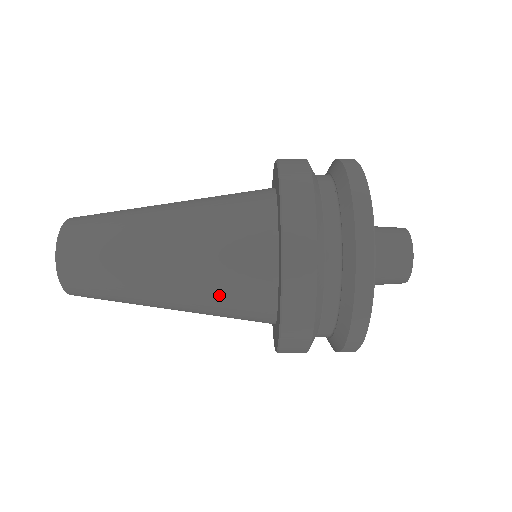
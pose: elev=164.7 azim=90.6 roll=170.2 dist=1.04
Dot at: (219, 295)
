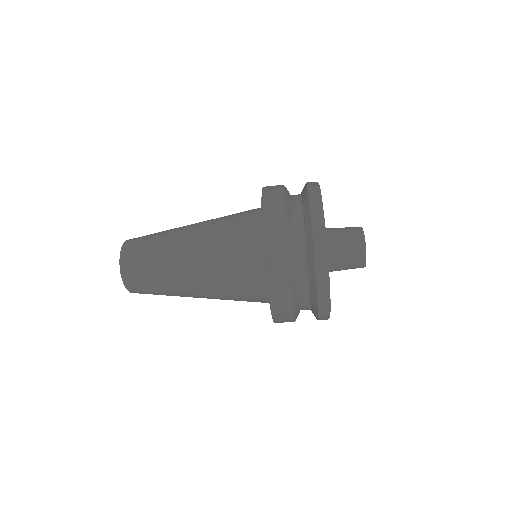
Dot at: (228, 279)
